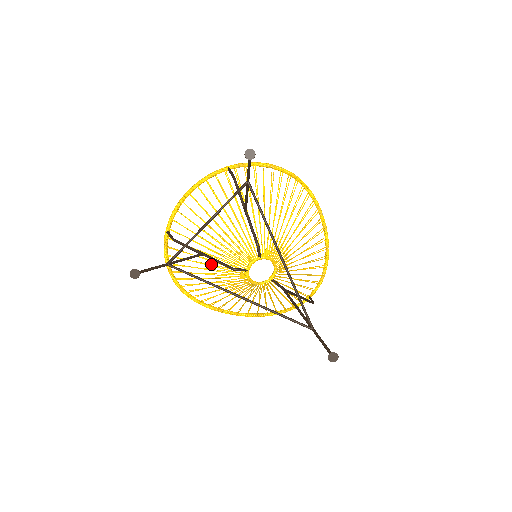
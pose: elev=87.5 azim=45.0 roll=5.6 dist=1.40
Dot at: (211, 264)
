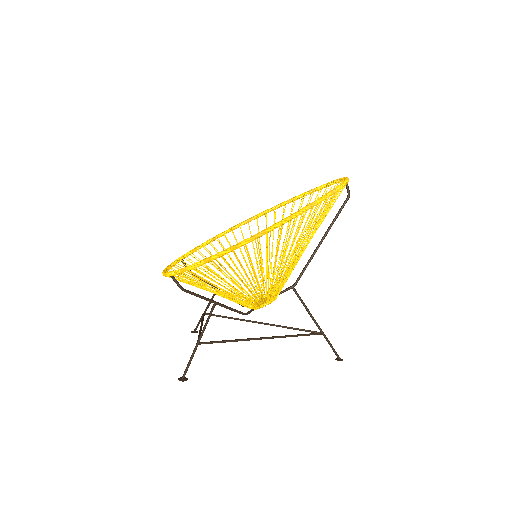
Dot at: occluded
